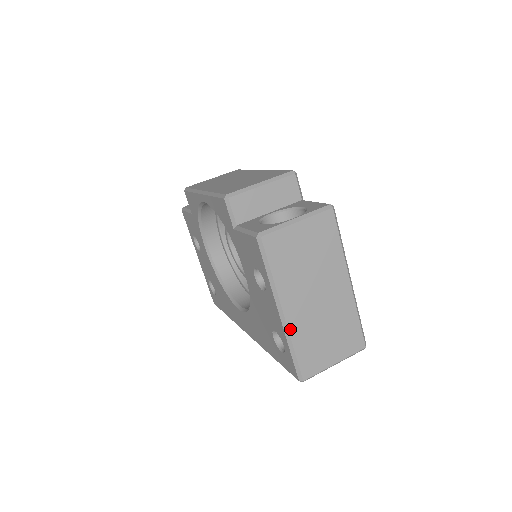
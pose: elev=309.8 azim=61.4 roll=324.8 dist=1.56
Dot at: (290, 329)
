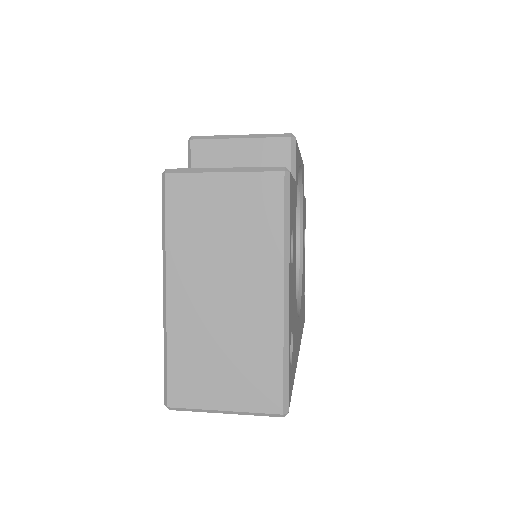
Dot at: (170, 320)
